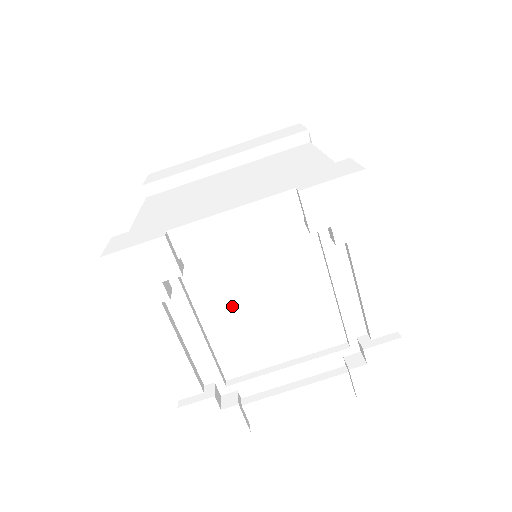
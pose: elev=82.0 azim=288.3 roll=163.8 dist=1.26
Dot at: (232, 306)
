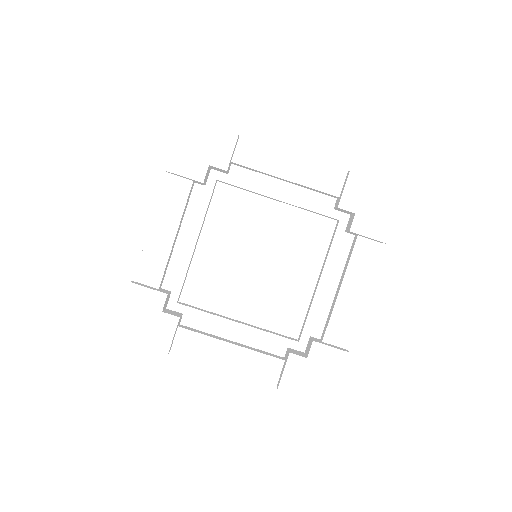
Dot at: (234, 237)
